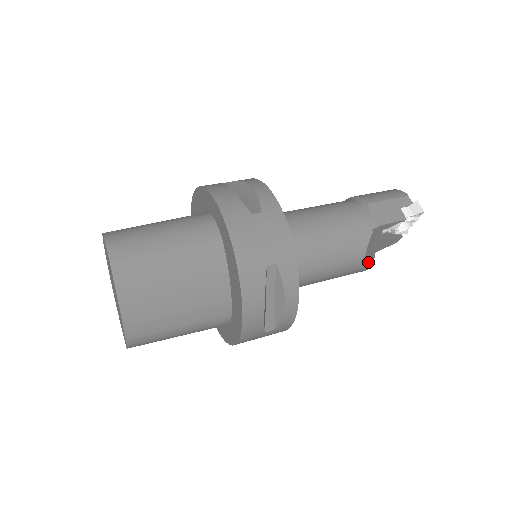
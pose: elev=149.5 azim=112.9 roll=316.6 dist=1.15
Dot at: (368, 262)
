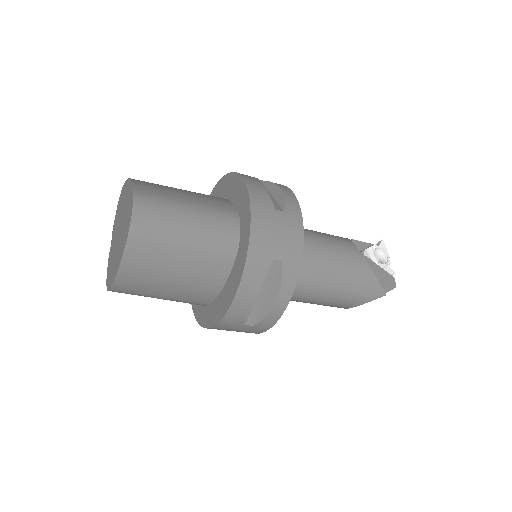
Dot at: occluded
